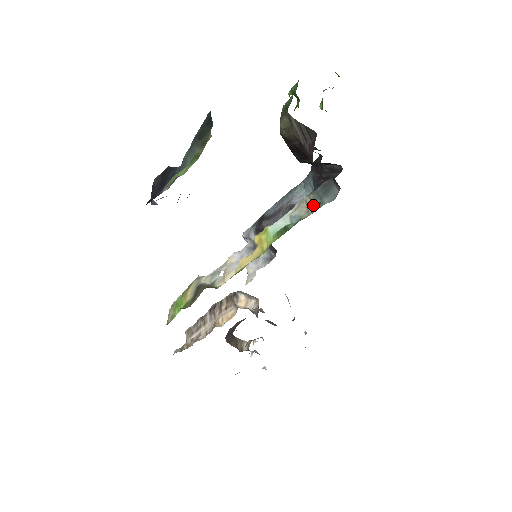
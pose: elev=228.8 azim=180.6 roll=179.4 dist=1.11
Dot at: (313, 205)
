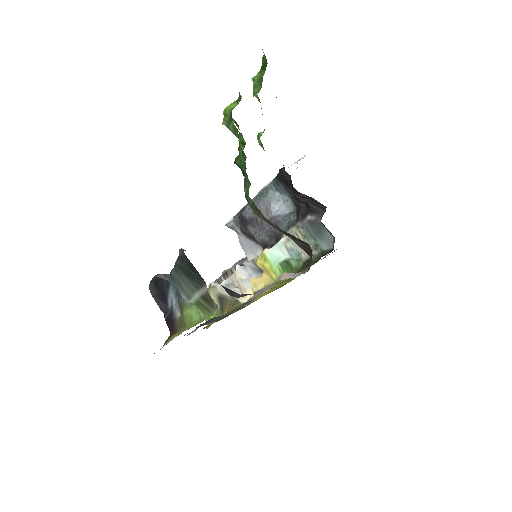
Dot at: occluded
